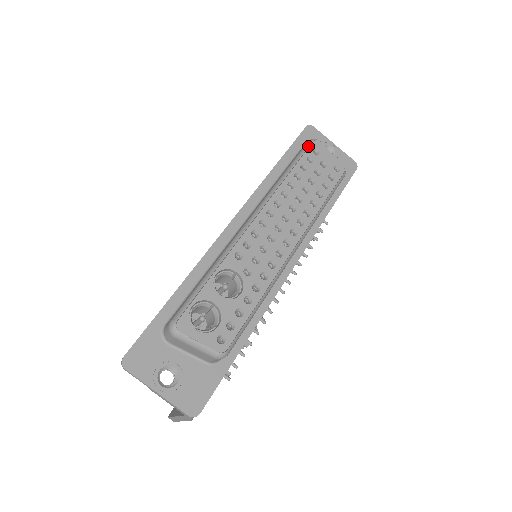
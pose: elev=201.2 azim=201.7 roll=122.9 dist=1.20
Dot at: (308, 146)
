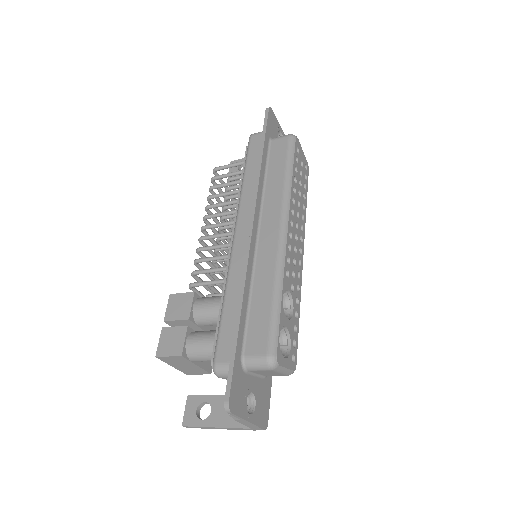
Dot at: (294, 144)
